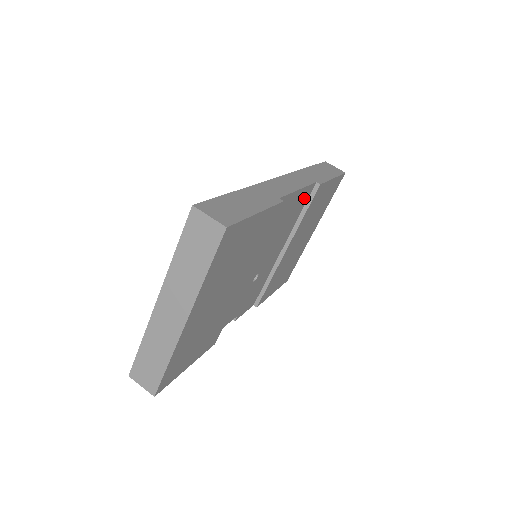
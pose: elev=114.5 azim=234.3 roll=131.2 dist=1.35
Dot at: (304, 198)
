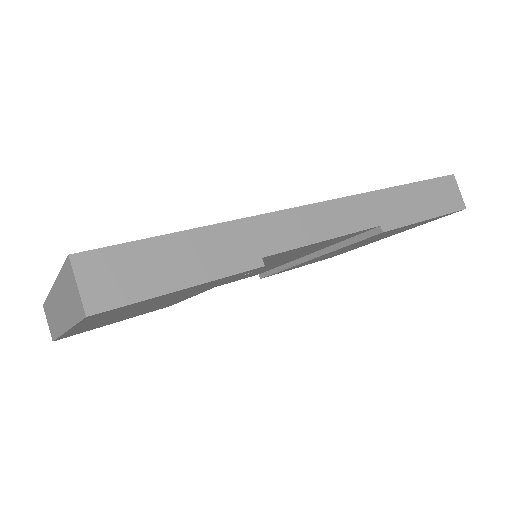
Dot at: (349, 236)
